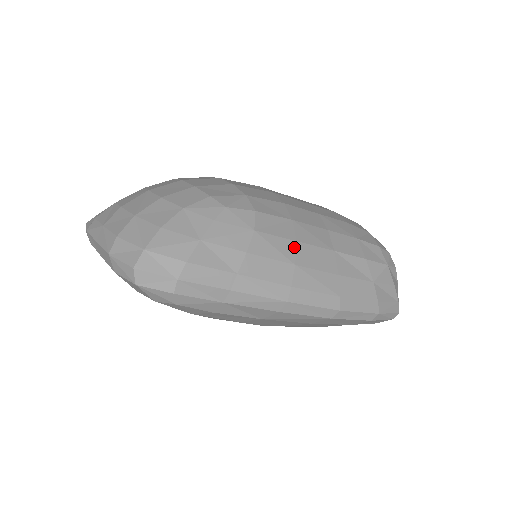
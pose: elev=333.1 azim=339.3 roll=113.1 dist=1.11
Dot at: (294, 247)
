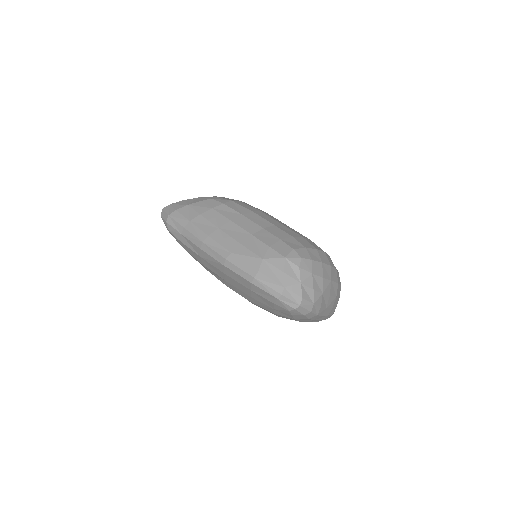
Dot at: (227, 222)
